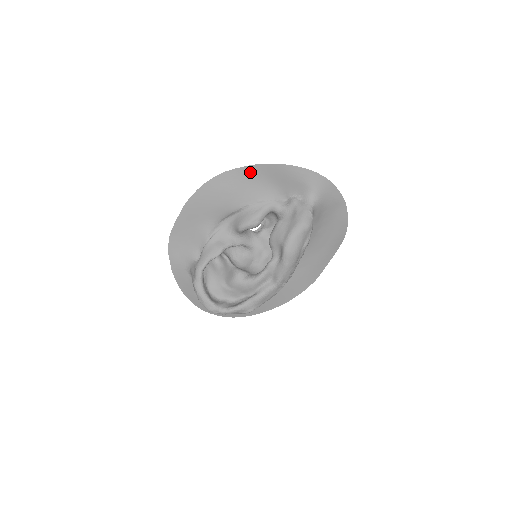
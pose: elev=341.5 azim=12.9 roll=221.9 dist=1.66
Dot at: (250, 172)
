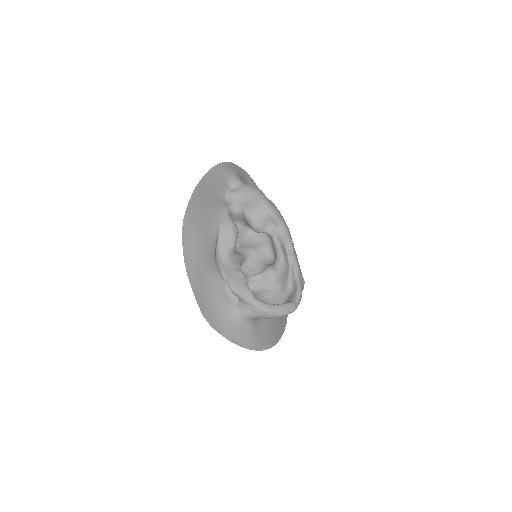
Dot at: (195, 202)
